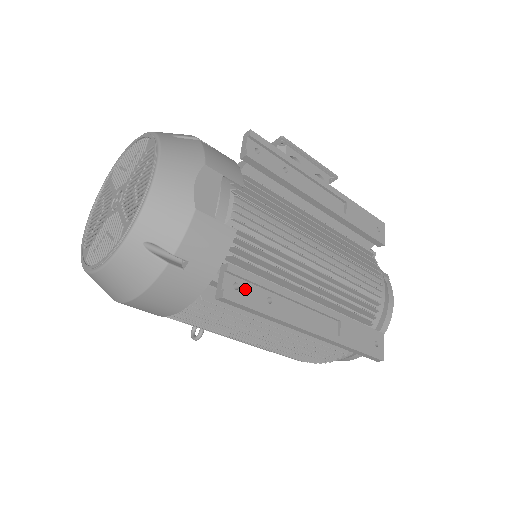
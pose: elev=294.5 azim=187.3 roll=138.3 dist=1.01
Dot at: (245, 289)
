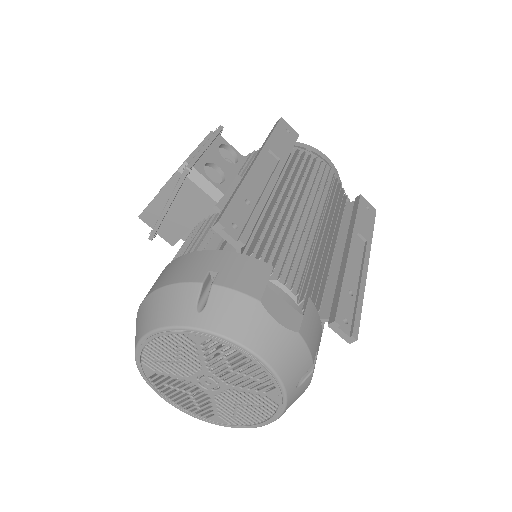
Dot at: (346, 313)
